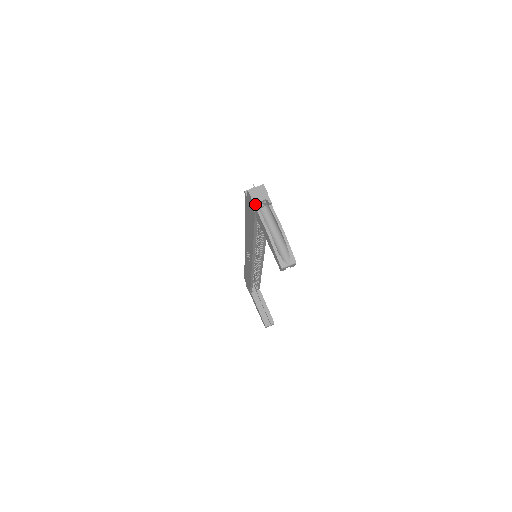
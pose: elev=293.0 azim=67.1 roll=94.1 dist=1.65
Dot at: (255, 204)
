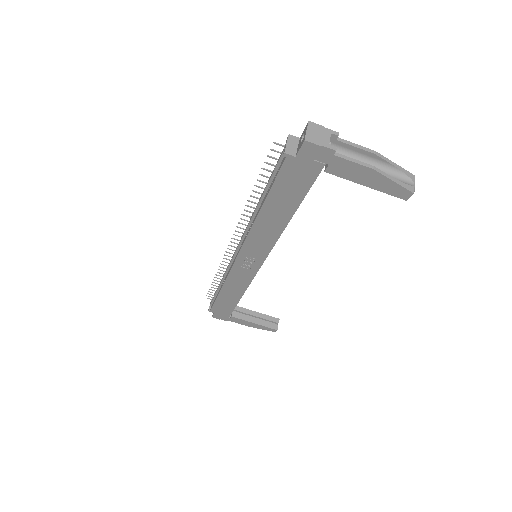
Dot at: (330, 148)
